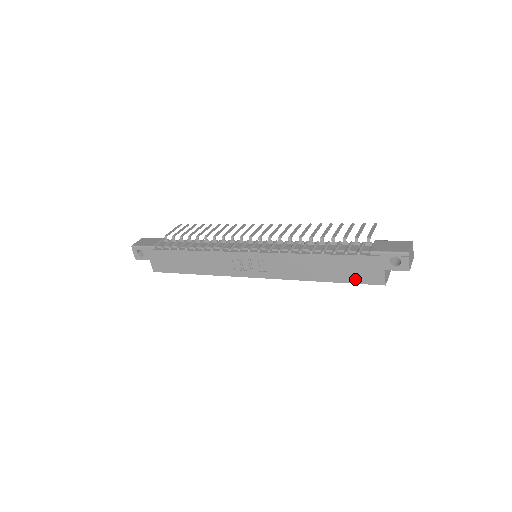
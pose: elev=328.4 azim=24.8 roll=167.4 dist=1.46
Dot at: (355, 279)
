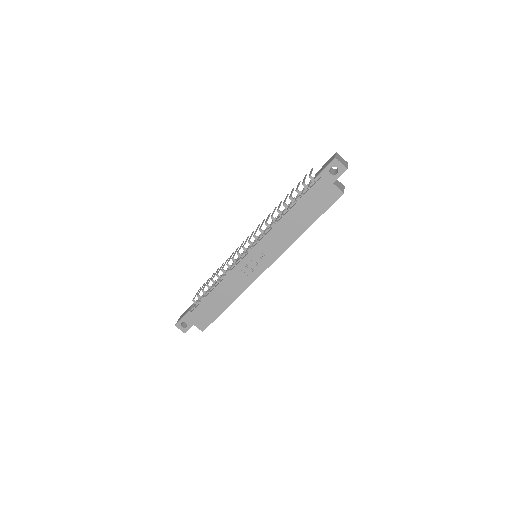
Dot at: (323, 208)
